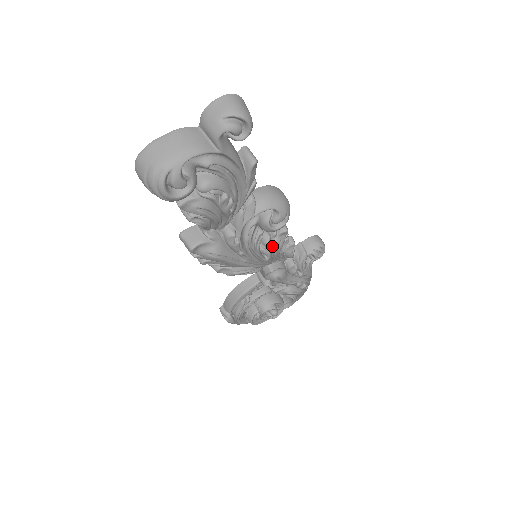
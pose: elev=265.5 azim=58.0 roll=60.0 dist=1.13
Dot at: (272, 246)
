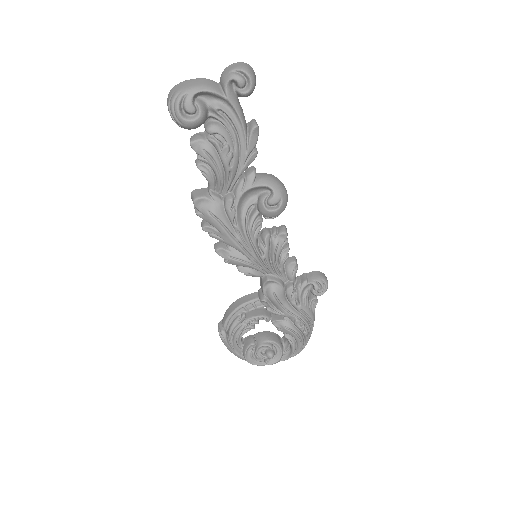
Dot at: (271, 247)
